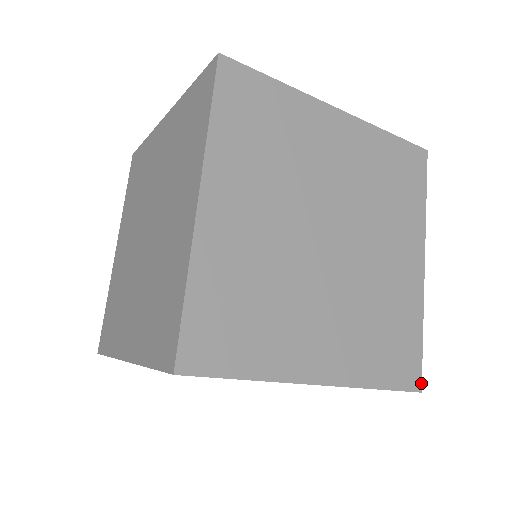
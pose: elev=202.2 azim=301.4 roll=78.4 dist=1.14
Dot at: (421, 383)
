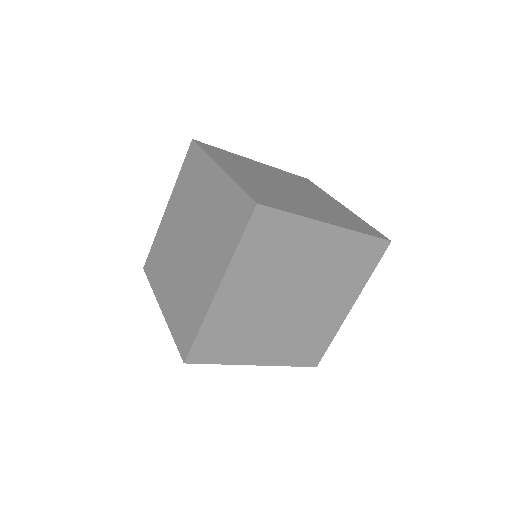
Dot at: (318, 363)
